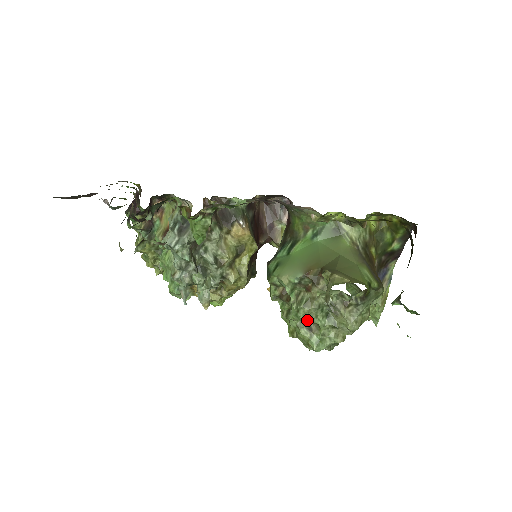
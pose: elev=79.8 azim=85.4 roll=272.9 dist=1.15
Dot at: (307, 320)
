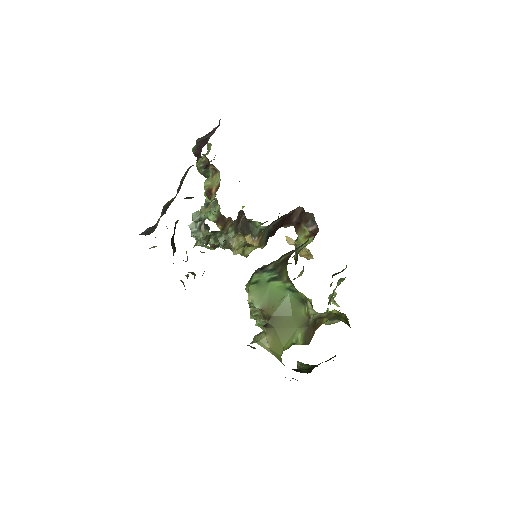
Dot at: (254, 319)
